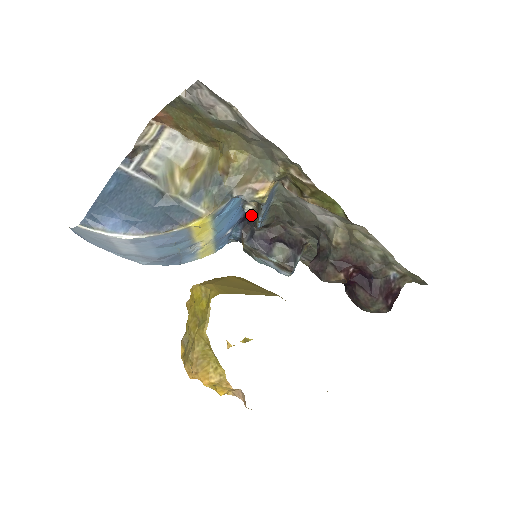
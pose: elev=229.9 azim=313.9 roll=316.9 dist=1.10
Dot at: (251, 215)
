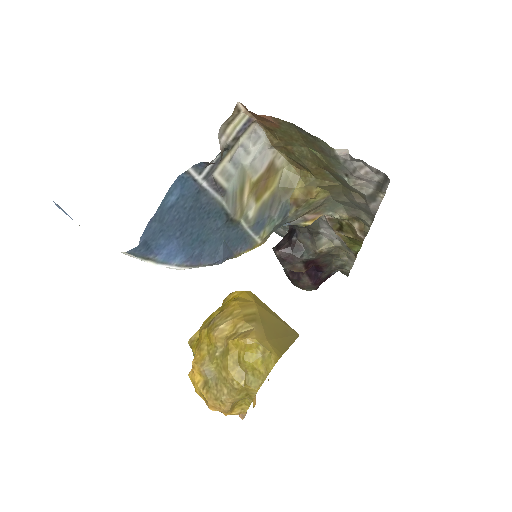
Dot at: occluded
